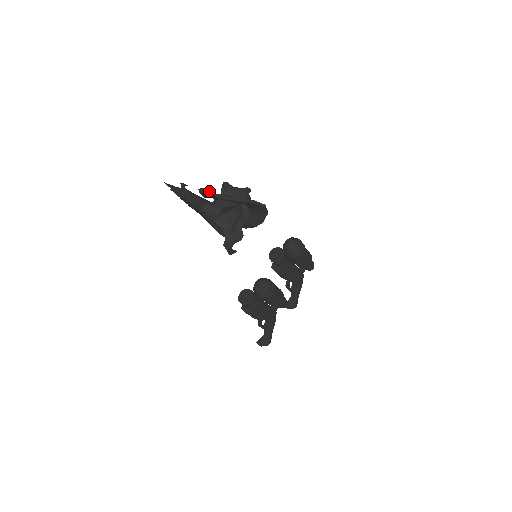
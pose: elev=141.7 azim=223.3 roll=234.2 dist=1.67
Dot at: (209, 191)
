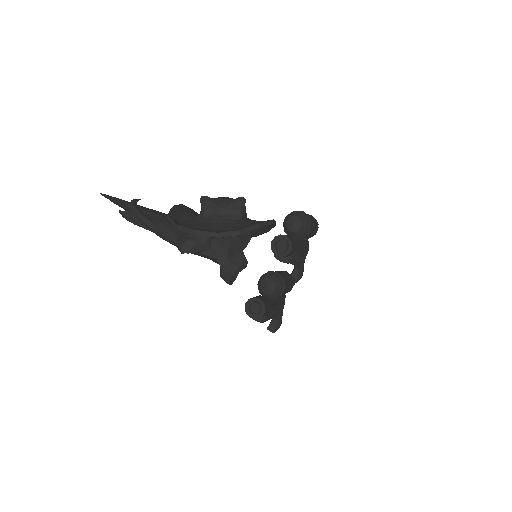
Dot at: (179, 209)
